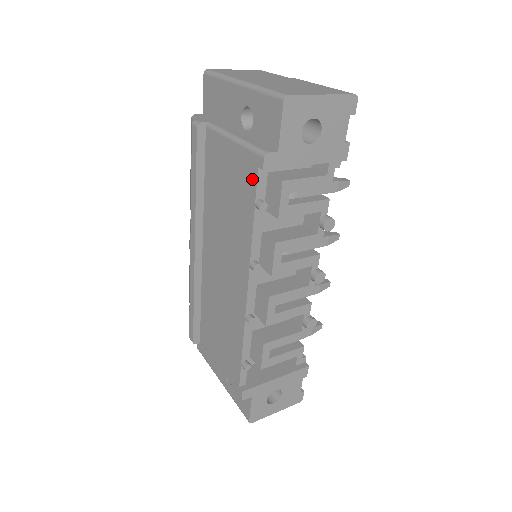
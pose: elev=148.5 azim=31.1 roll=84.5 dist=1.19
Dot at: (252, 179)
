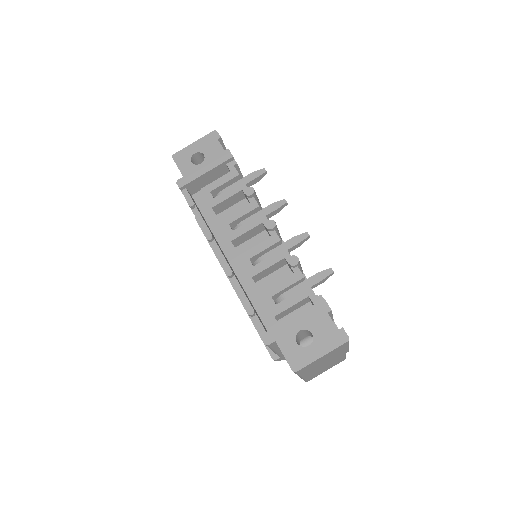
Dot at: occluded
